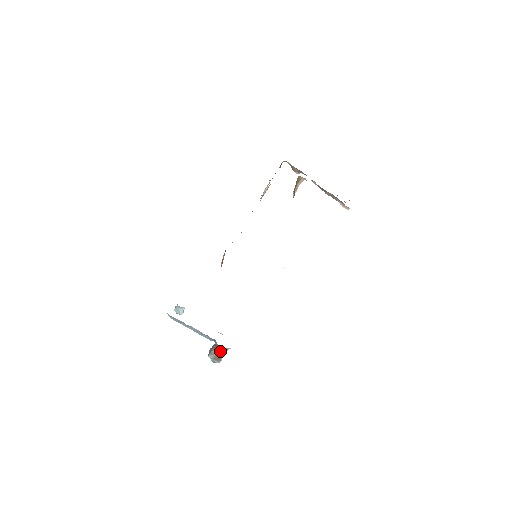
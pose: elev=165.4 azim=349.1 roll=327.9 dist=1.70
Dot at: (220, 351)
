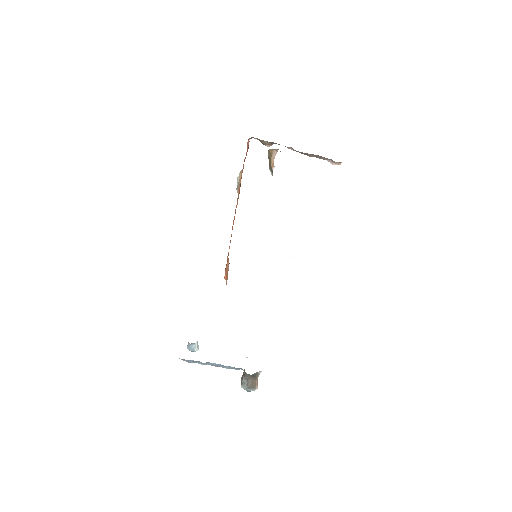
Dot at: occluded
